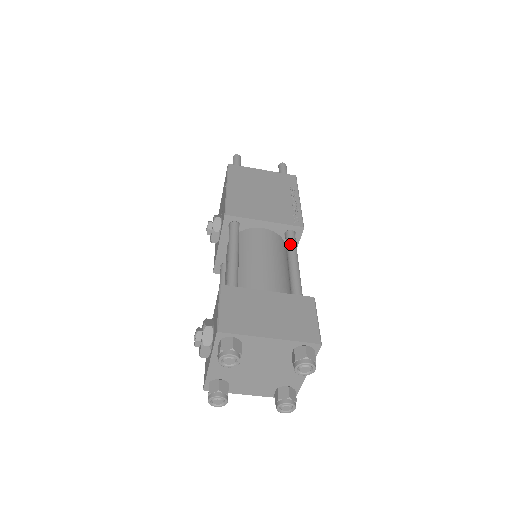
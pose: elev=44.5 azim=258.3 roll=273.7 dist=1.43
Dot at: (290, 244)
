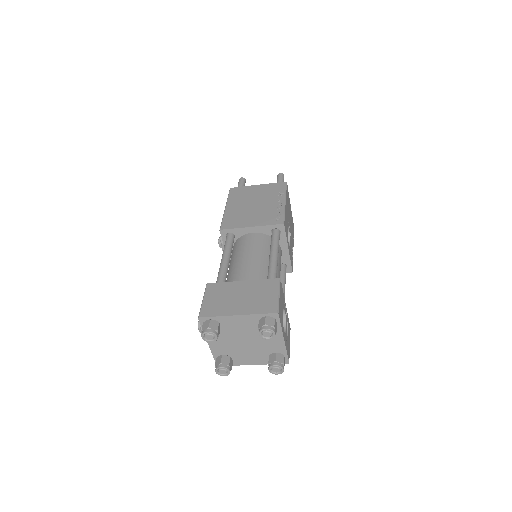
Dot at: (272, 240)
